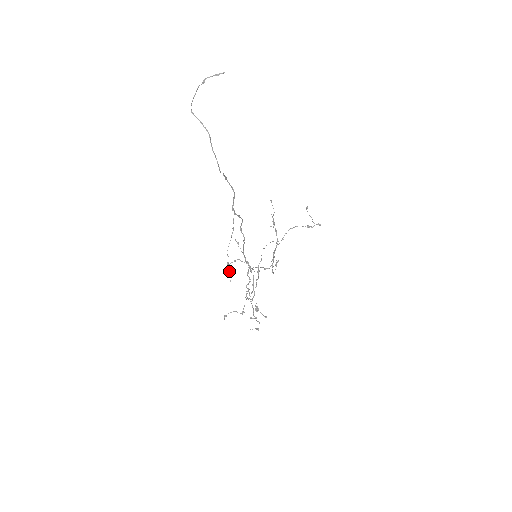
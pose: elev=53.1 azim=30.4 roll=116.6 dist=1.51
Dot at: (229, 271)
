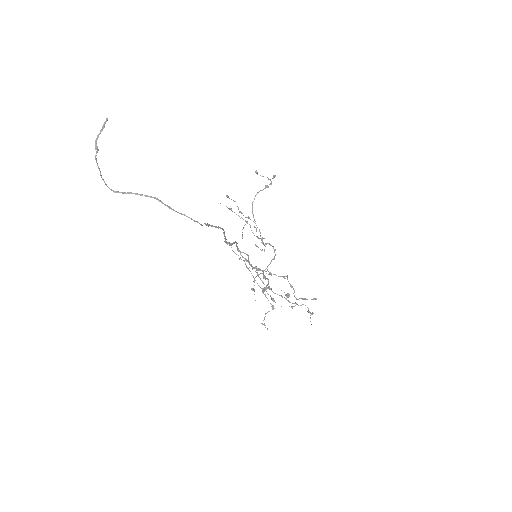
Dot at: (271, 299)
